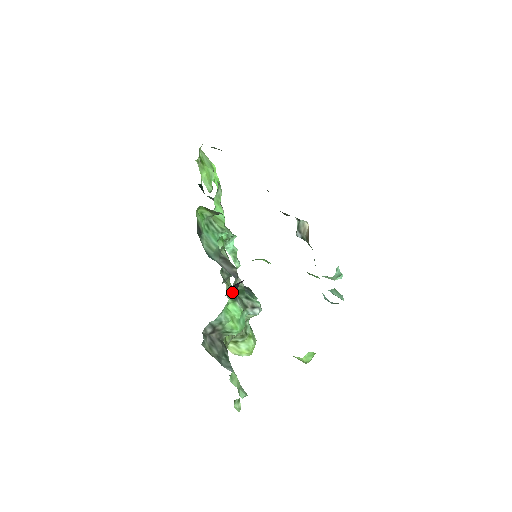
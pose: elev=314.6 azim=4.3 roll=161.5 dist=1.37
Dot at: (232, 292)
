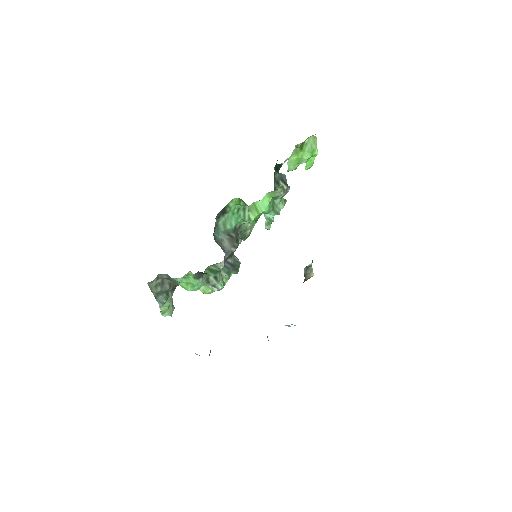
Dot at: (198, 273)
